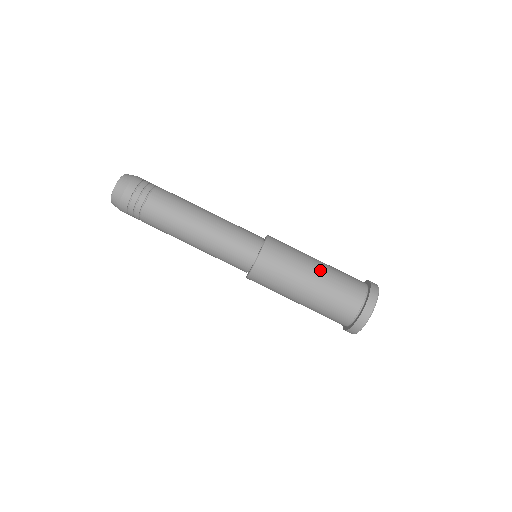
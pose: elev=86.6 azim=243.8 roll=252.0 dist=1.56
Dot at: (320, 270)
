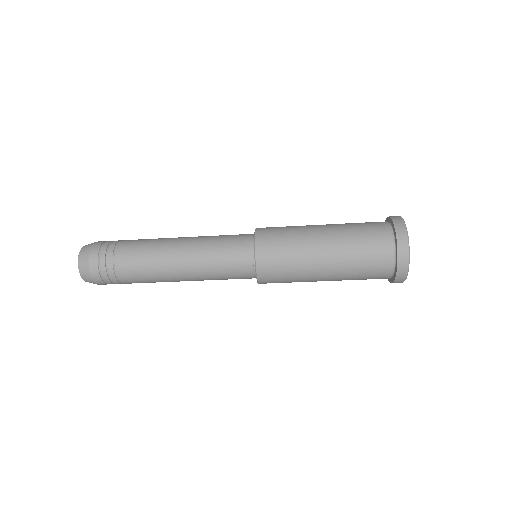
Dot at: (330, 265)
